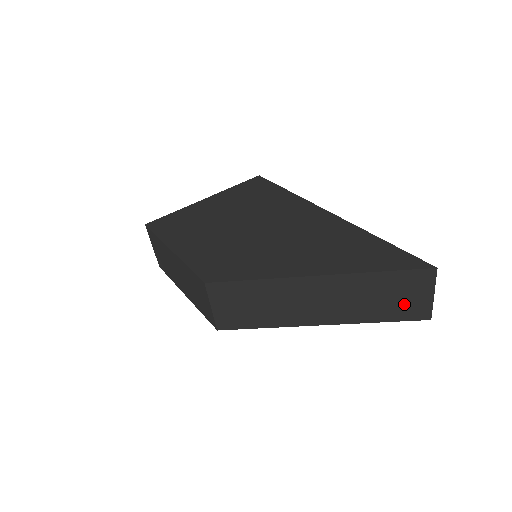
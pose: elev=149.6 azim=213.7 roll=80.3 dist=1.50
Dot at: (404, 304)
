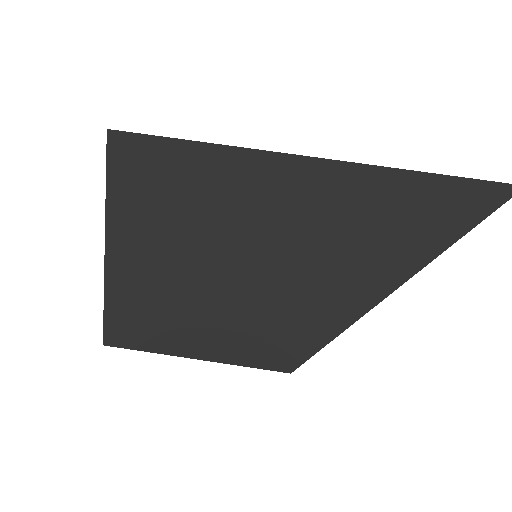
Dot at: occluded
